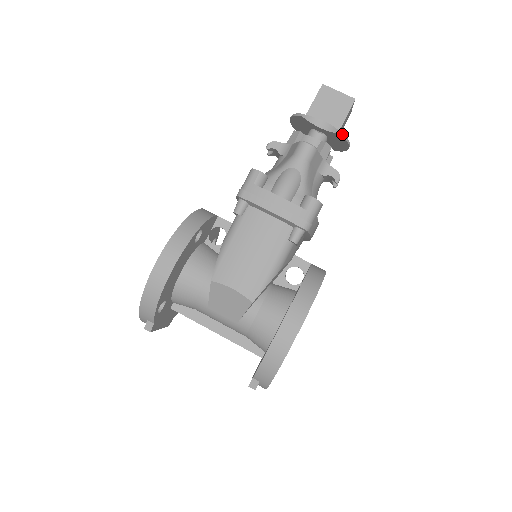
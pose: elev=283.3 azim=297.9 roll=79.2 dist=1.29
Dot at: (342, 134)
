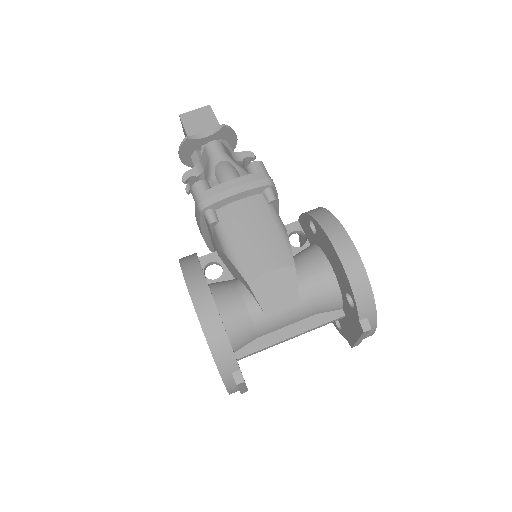
Dot at: (225, 125)
